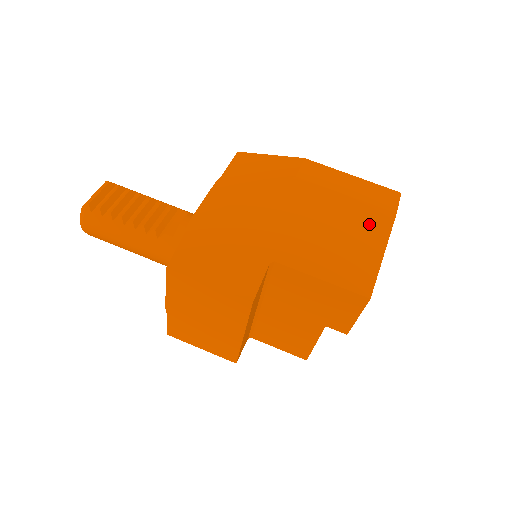
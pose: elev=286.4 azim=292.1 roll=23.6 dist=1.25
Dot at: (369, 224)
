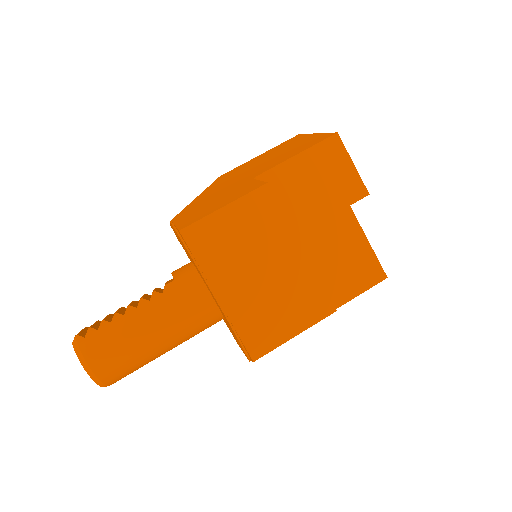
Dot at: (290, 143)
